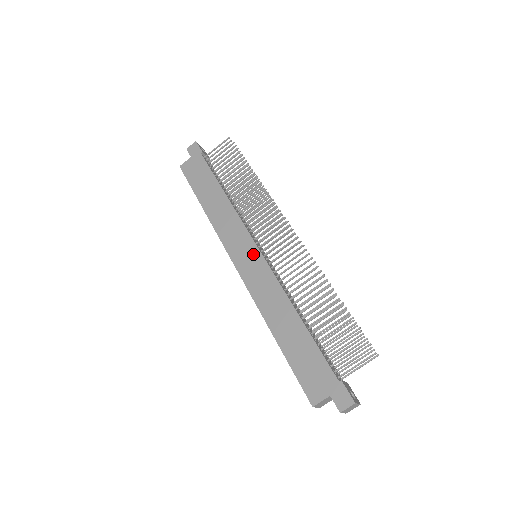
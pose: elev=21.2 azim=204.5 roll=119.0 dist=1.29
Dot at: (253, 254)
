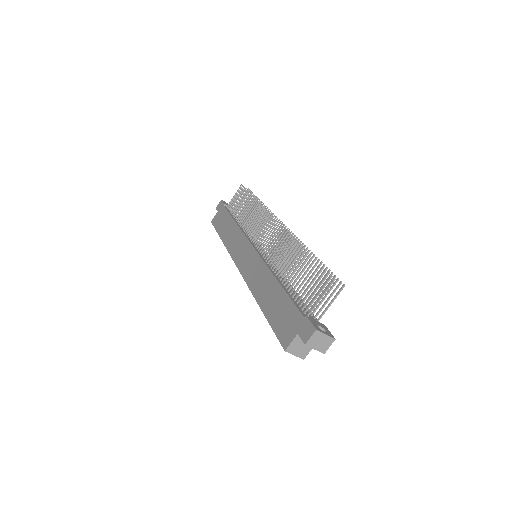
Dot at: (249, 252)
